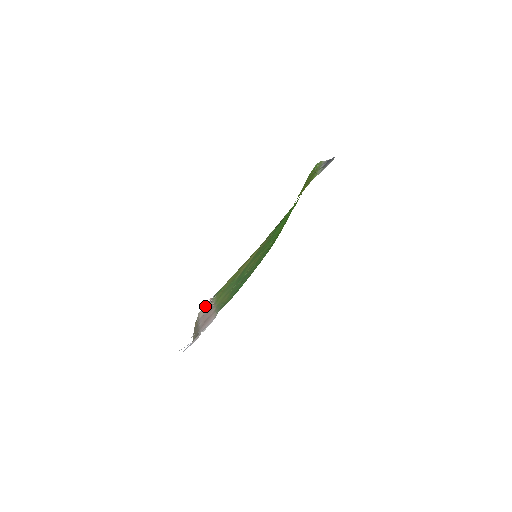
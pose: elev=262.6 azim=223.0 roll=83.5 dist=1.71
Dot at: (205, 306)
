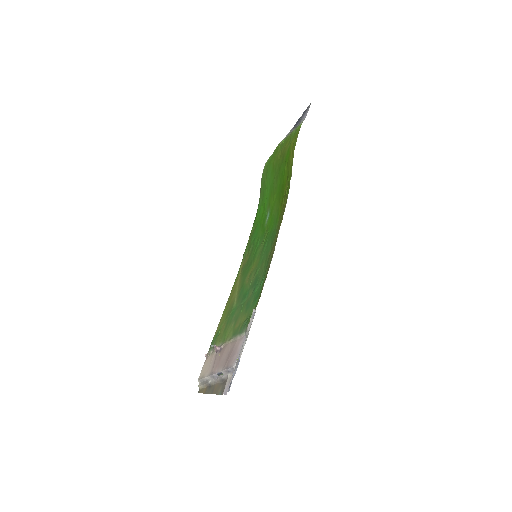
Dot at: (204, 365)
